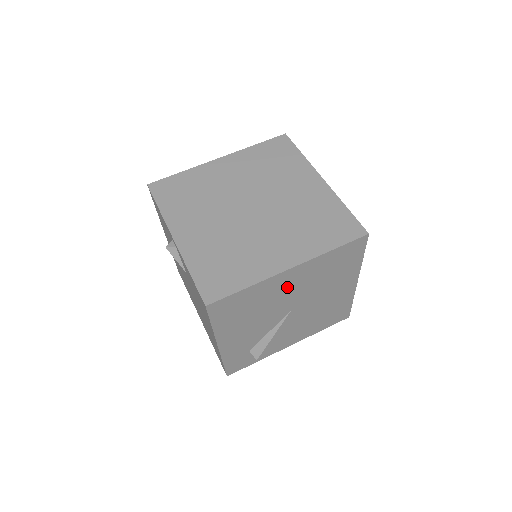
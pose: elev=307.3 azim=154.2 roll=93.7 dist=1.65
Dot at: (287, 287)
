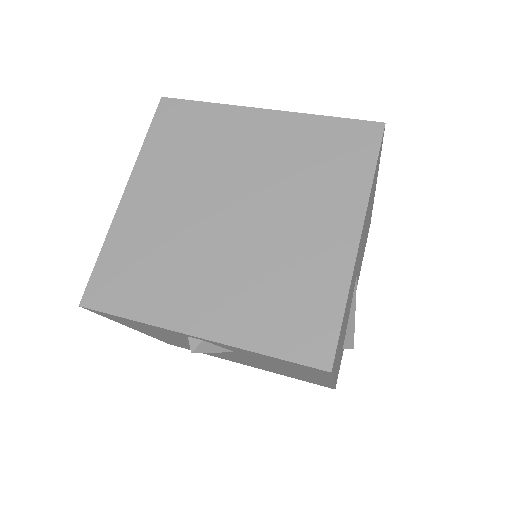
Dot at: occluded
